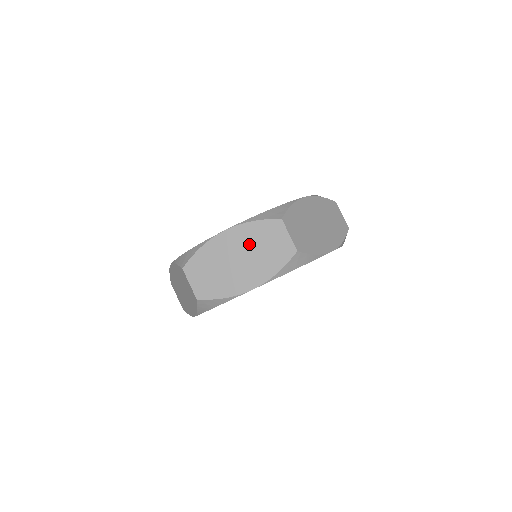
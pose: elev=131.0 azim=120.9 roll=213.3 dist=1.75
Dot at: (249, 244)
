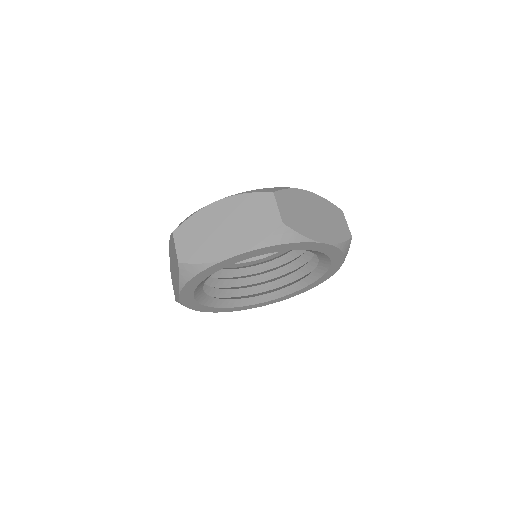
Dot at: (238, 214)
